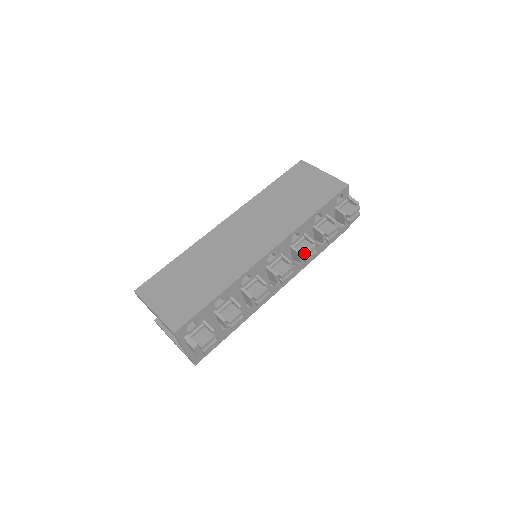
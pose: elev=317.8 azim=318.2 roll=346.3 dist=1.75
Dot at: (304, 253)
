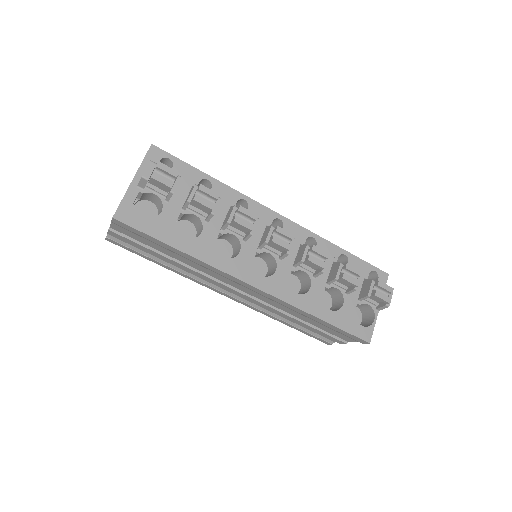
Dot at: (313, 246)
